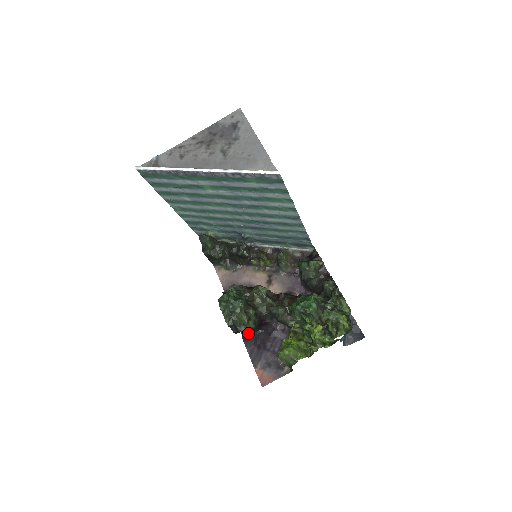
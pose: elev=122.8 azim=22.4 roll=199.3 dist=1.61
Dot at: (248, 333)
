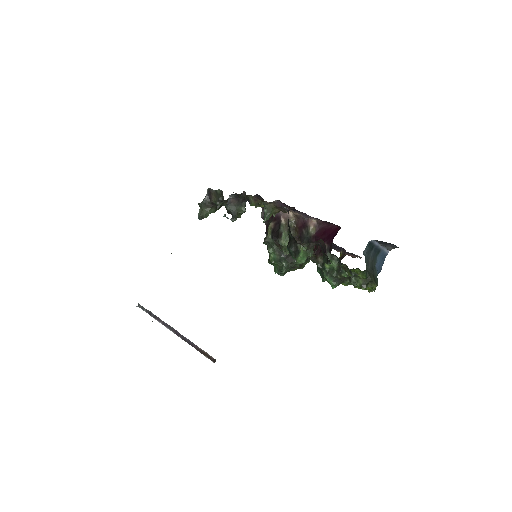
Dot at: occluded
